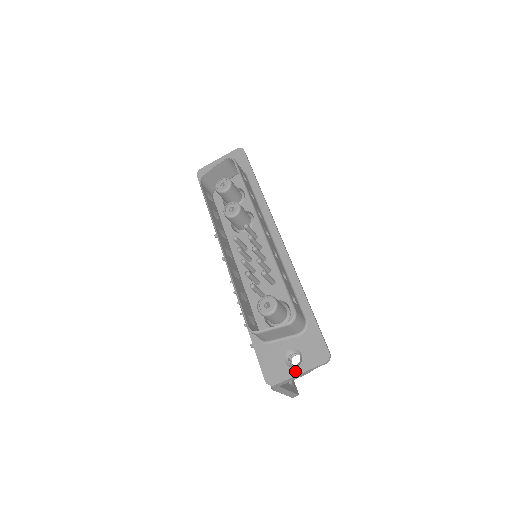
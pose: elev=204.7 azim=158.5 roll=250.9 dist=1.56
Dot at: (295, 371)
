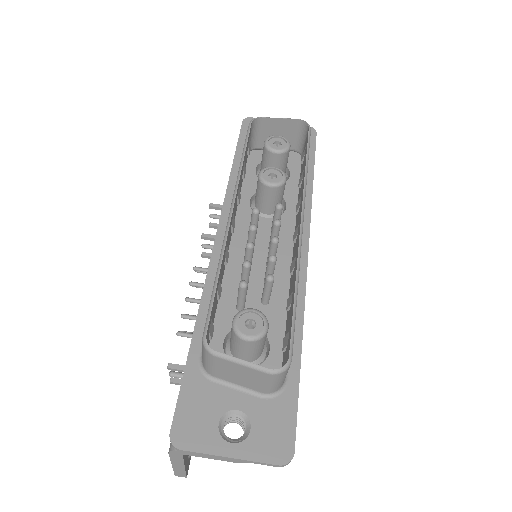
Dot at: (226, 448)
